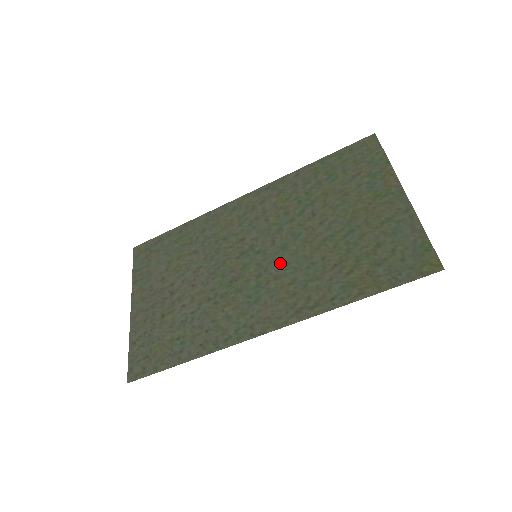
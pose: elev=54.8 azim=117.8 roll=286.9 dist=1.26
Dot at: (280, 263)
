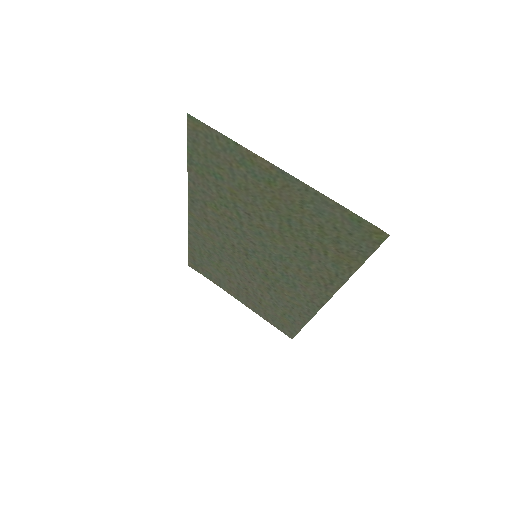
Dot at: (276, 257)
